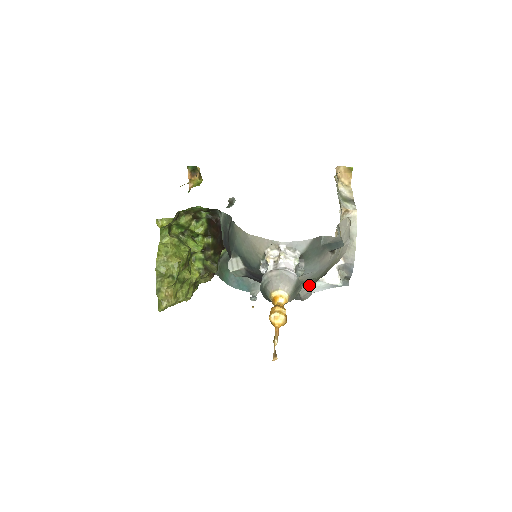
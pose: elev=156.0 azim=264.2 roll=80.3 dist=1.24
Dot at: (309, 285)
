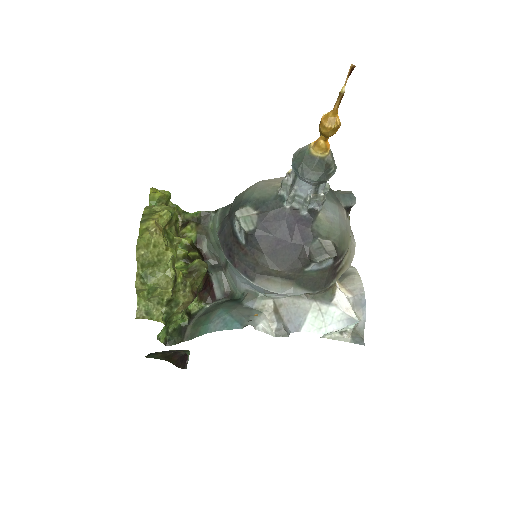
Dot at: (331, 243)
